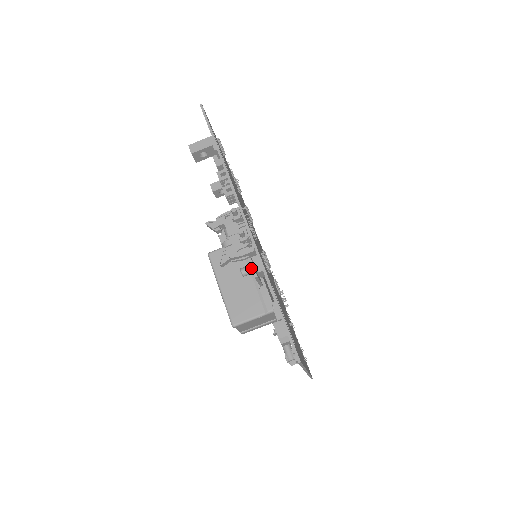
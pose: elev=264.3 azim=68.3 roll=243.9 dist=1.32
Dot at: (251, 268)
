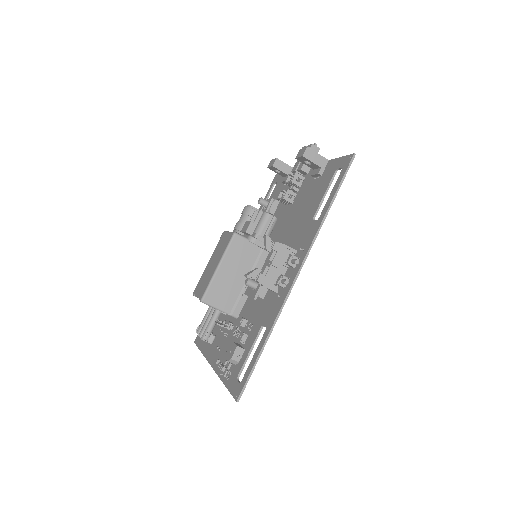
Dot at: (258, 290)
